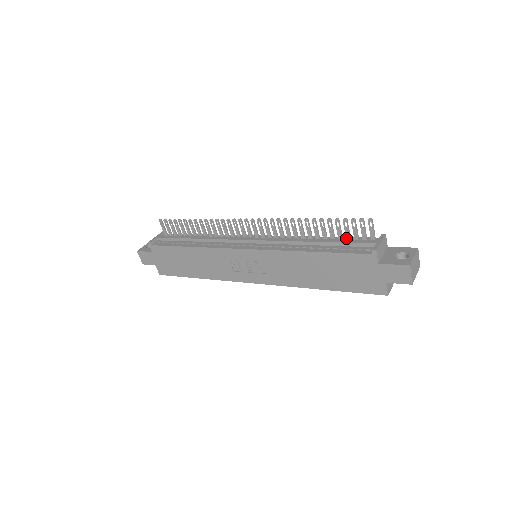
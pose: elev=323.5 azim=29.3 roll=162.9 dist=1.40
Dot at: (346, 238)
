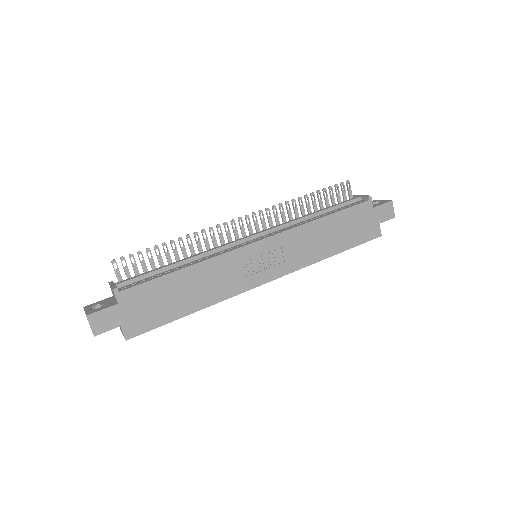
Dot at: (333, 205)
